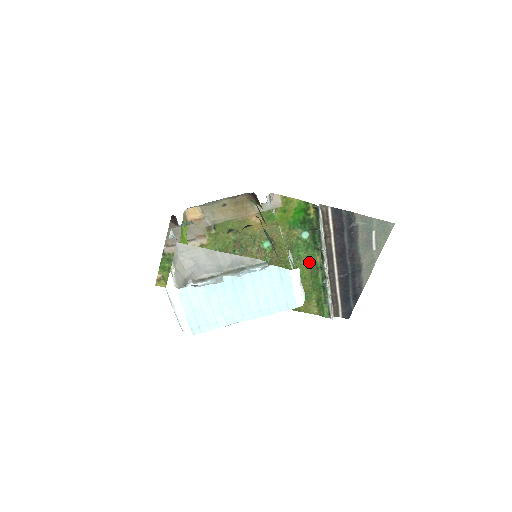
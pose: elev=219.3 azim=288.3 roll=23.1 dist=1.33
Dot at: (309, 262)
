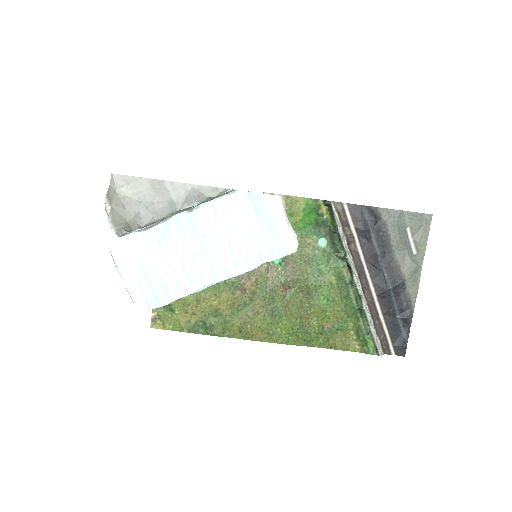
Dot at: (334, 278)
